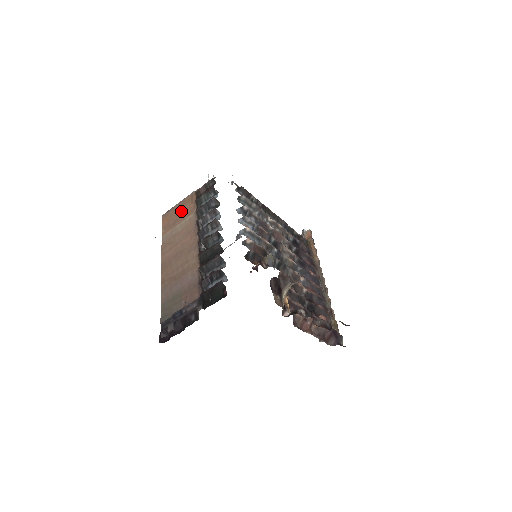
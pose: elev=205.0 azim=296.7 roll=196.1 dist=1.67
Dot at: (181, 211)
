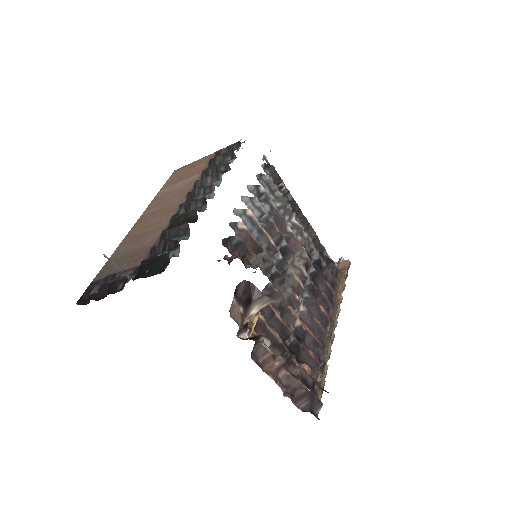
Dot at: (192, 169)
